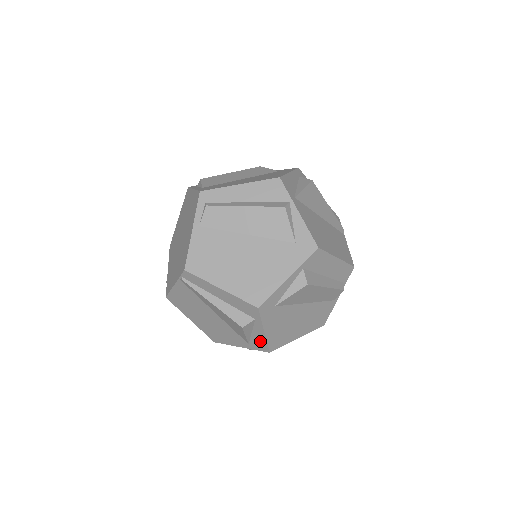
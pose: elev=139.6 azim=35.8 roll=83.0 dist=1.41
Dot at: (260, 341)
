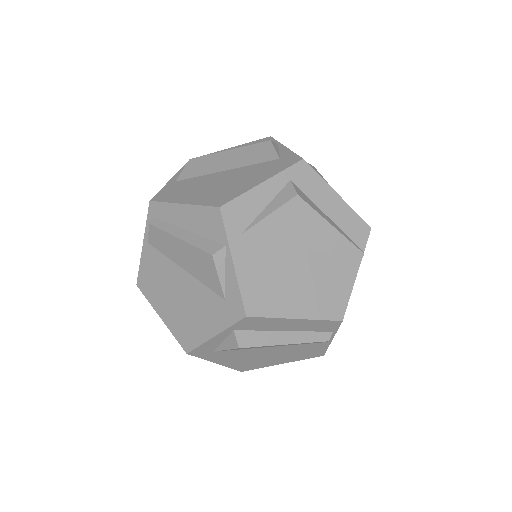
Dot at: occluded
